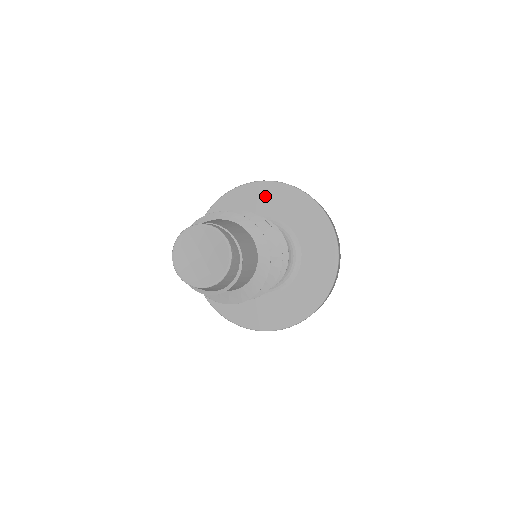
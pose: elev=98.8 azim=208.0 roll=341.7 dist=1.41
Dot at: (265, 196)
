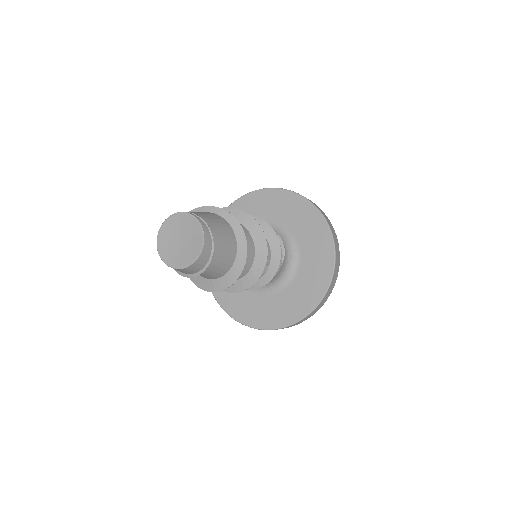
Dot at: (292, 207)
